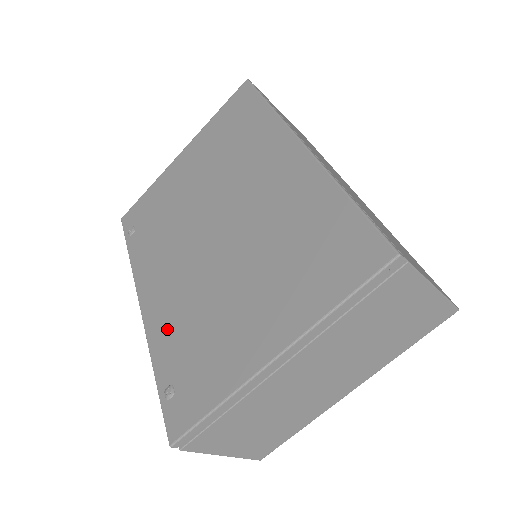
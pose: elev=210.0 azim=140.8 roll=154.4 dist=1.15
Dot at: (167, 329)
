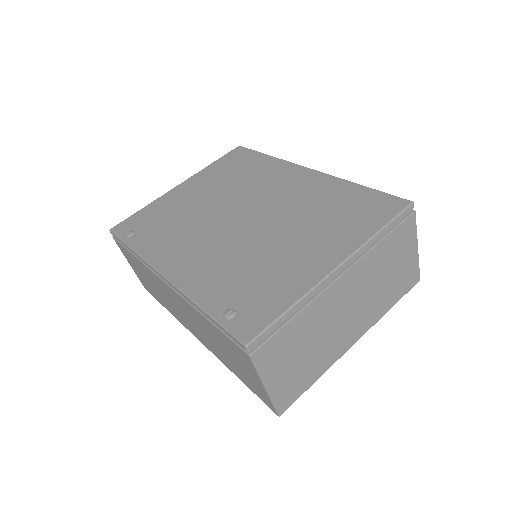
Dot at: (208, 279)
